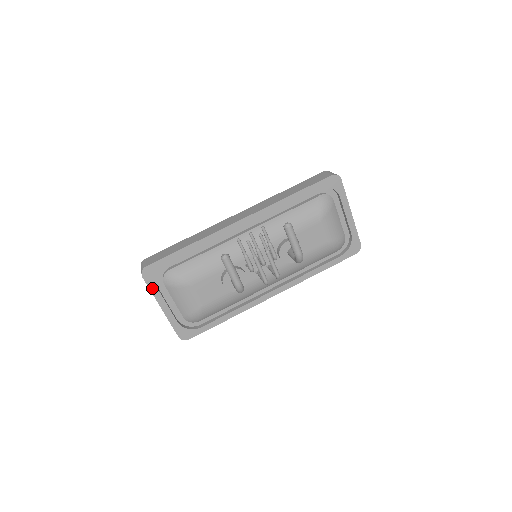
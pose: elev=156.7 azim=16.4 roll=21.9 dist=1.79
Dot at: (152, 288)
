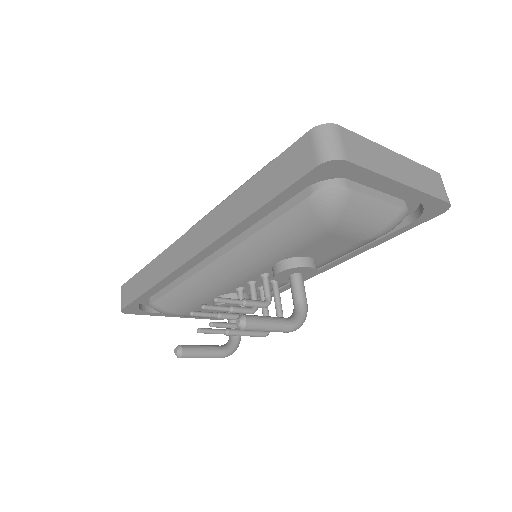
Dot at: (148, 314)
